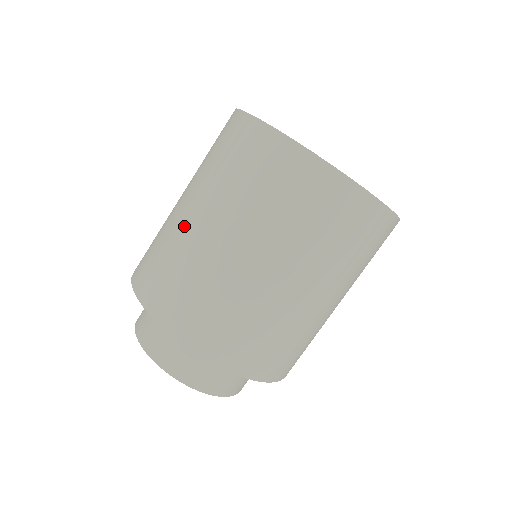
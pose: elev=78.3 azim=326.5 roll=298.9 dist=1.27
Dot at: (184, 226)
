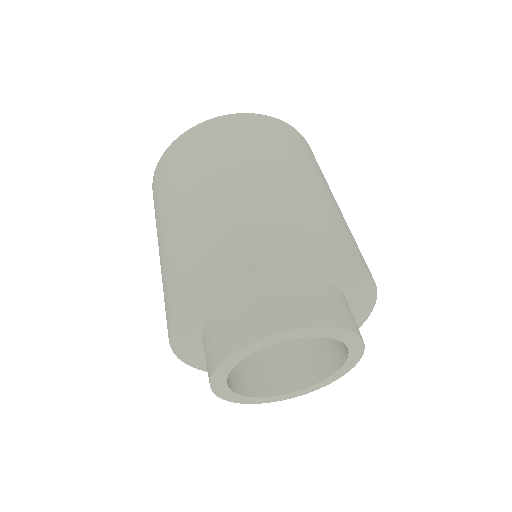
Dot at: (173, 231)
